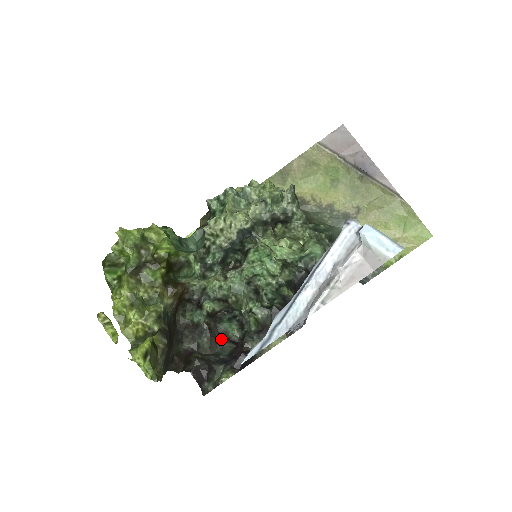
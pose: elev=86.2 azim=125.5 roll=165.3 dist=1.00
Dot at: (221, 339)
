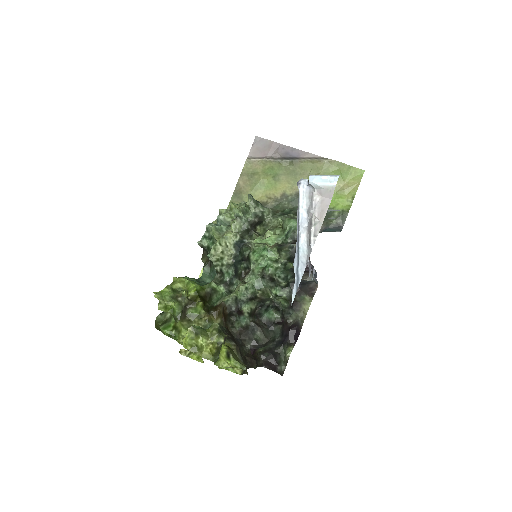
Dot at: (269, 327)
